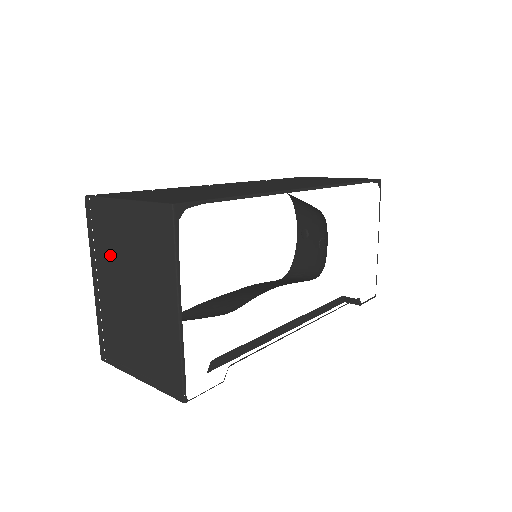
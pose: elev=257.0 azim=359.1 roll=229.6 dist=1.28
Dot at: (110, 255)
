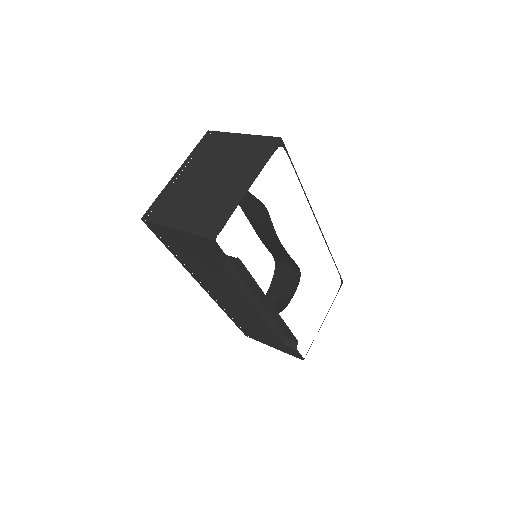
Dot at: (207, 158)
